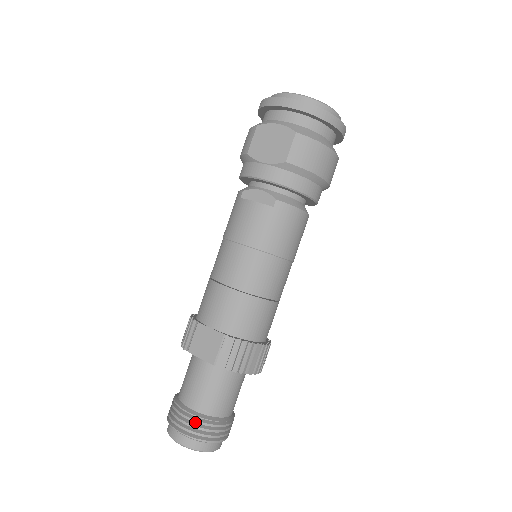
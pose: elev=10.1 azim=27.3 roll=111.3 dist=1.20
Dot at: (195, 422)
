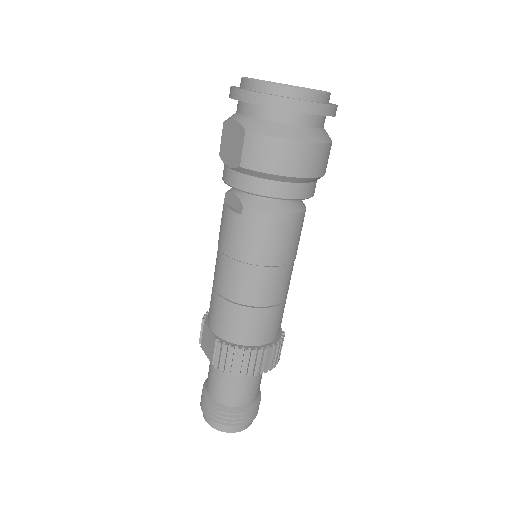
Dot at: (210, 408)
